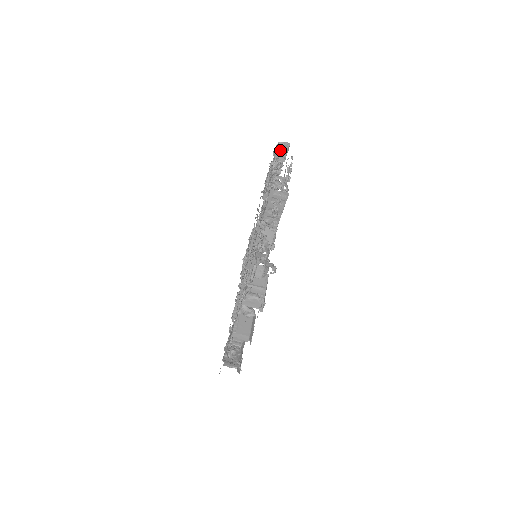
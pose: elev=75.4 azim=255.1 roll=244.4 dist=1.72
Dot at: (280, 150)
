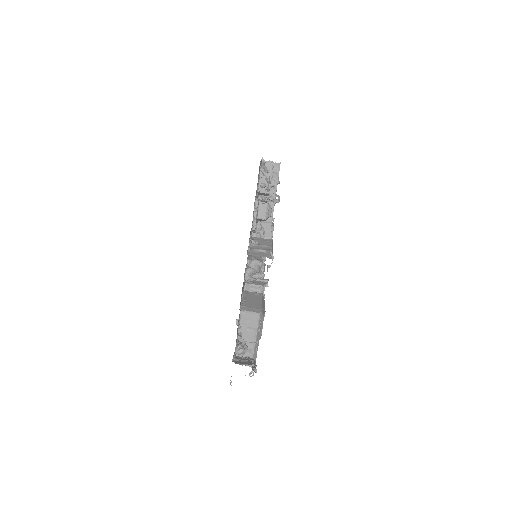
Dot at: occluded
